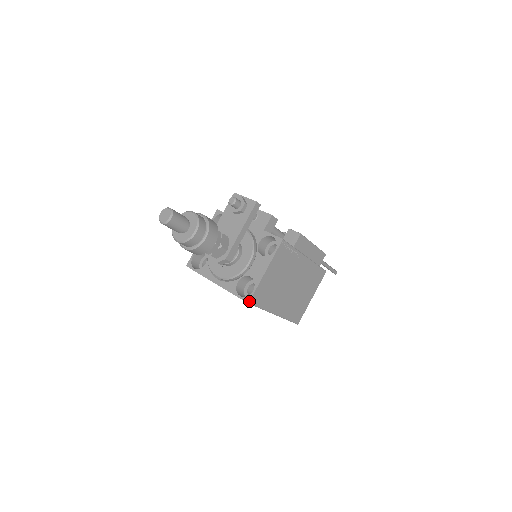
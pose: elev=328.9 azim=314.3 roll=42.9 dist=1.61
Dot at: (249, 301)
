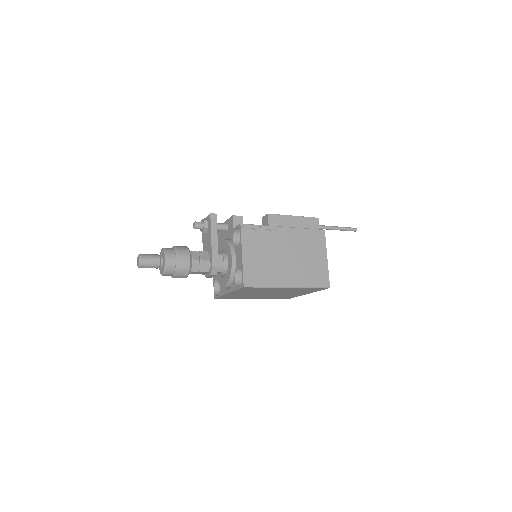
Dot at: (243, 285)
